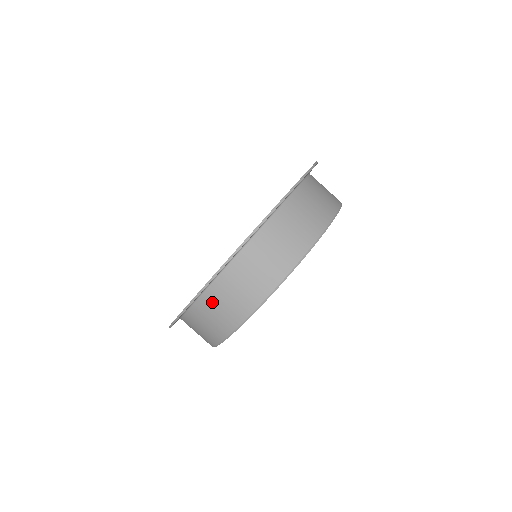
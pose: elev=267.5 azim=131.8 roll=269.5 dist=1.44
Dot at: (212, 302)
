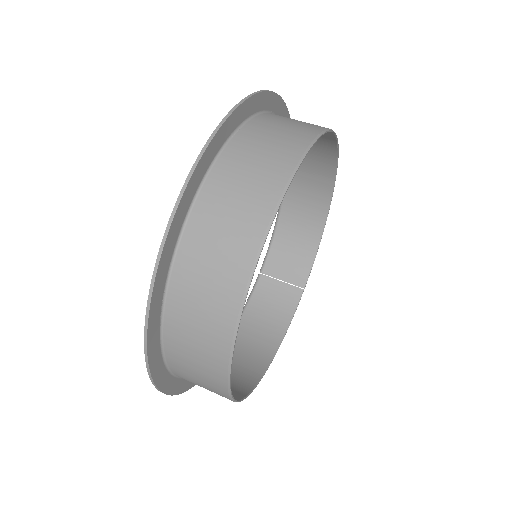
Dot at: (183, 309)
